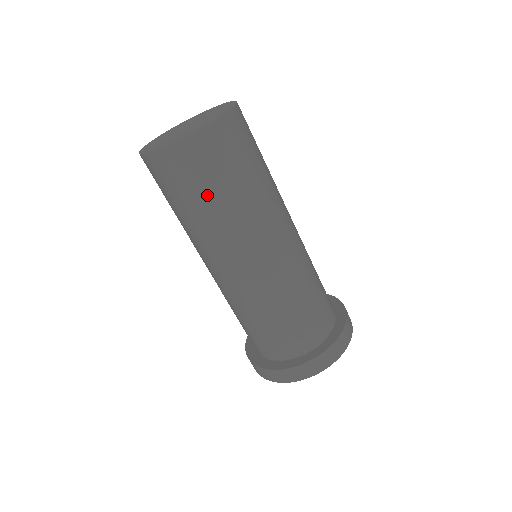
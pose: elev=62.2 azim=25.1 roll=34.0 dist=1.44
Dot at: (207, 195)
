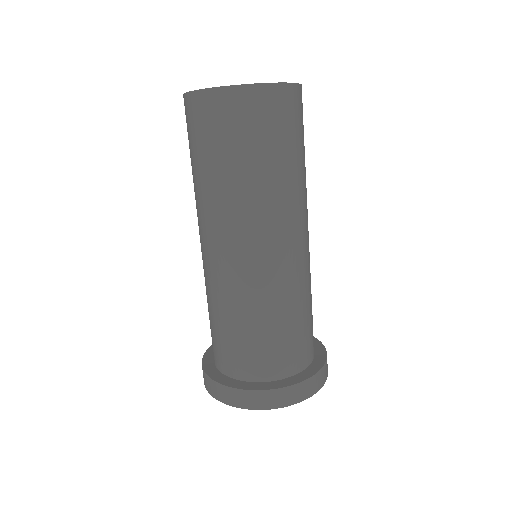
Dot at: (207, 158)
